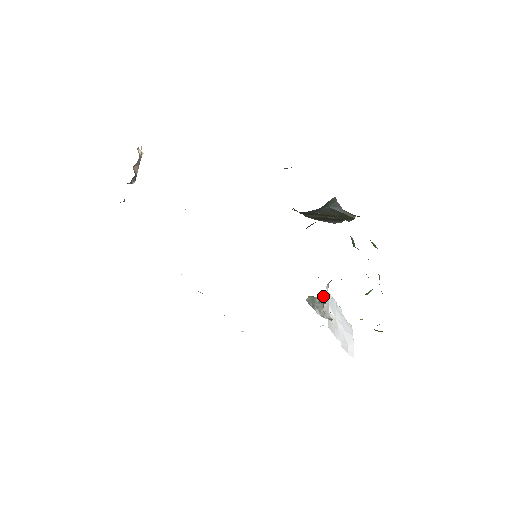
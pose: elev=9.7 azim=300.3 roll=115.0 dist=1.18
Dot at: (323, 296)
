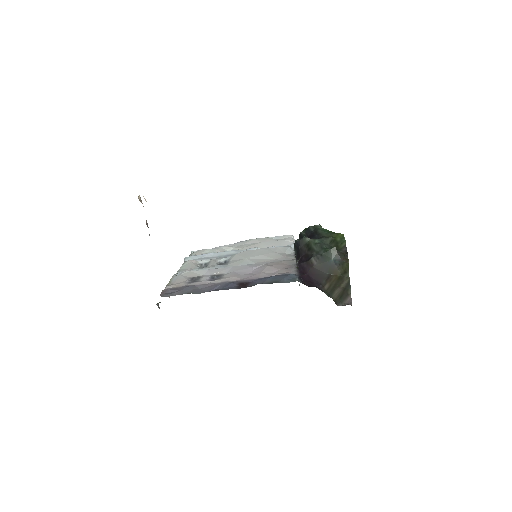
Dot at: occluded
